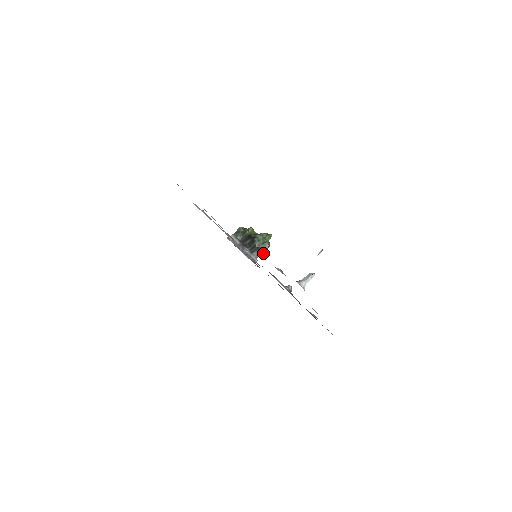
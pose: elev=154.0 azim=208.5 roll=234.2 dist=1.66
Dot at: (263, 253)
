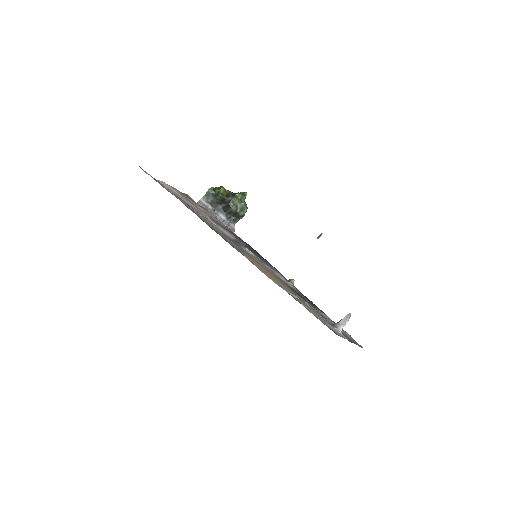
Dot at: (241, 218)
